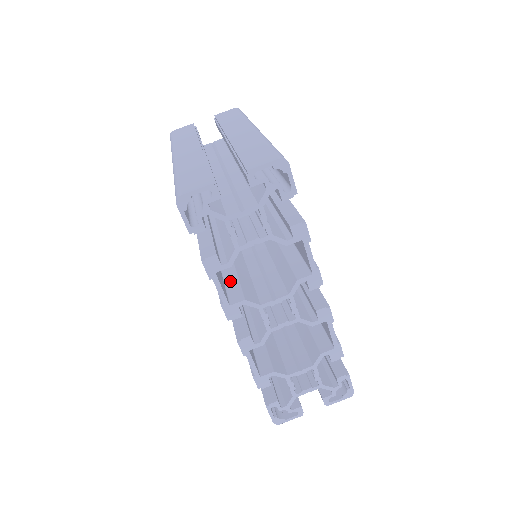
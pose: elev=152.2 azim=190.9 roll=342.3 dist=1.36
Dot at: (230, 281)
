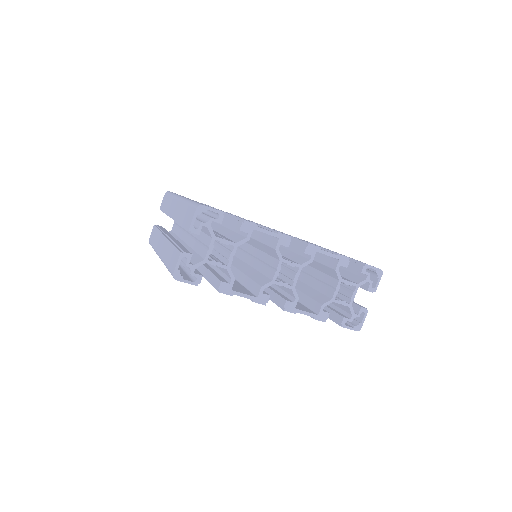
Dot at: (249, 285)
